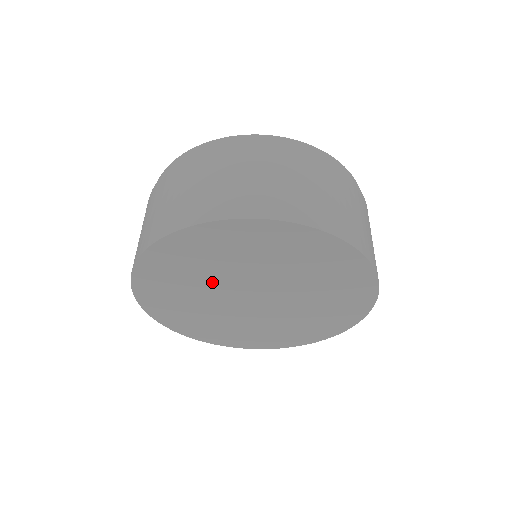
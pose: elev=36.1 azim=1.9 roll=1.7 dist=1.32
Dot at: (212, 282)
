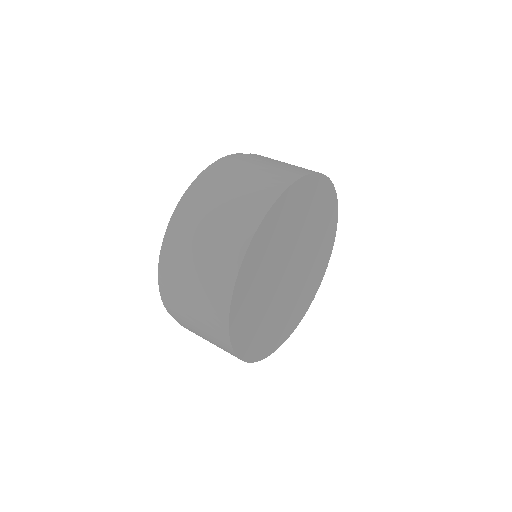
Dot at: (270, 279)
